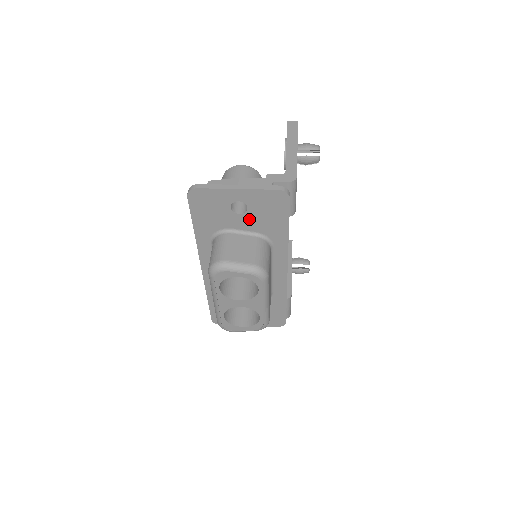
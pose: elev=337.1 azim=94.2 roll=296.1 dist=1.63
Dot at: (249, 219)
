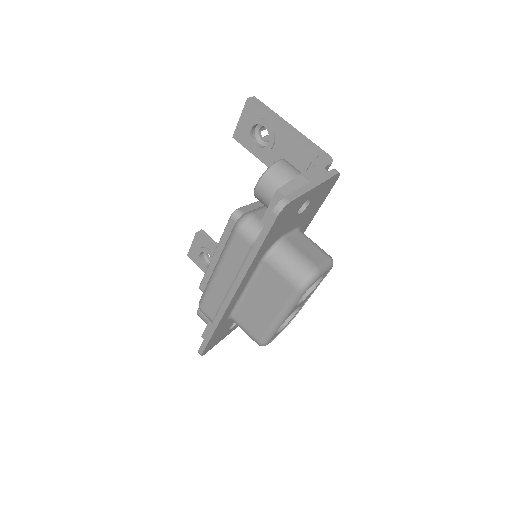
Dot at: (302, 216)
